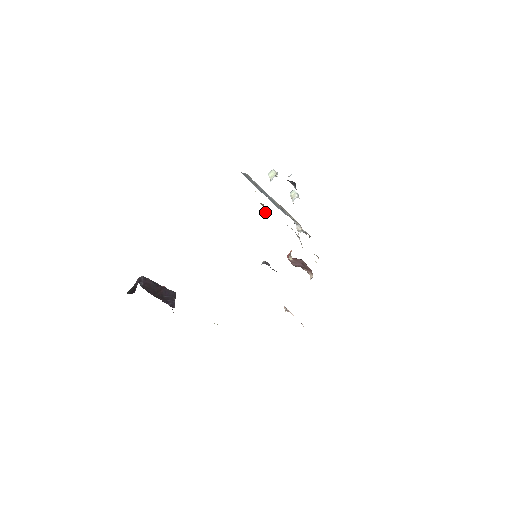
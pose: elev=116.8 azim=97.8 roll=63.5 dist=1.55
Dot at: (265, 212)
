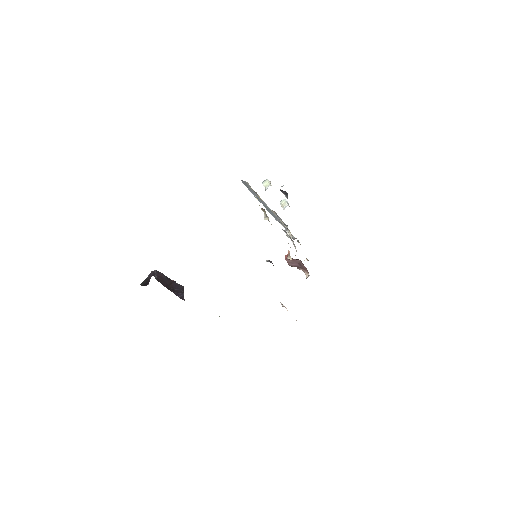
Dot at: (266, 217)
